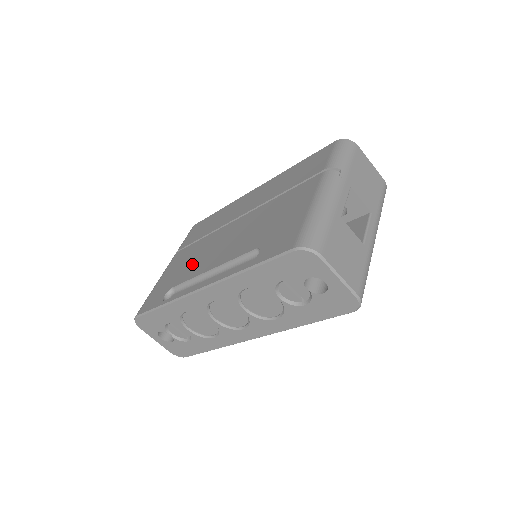
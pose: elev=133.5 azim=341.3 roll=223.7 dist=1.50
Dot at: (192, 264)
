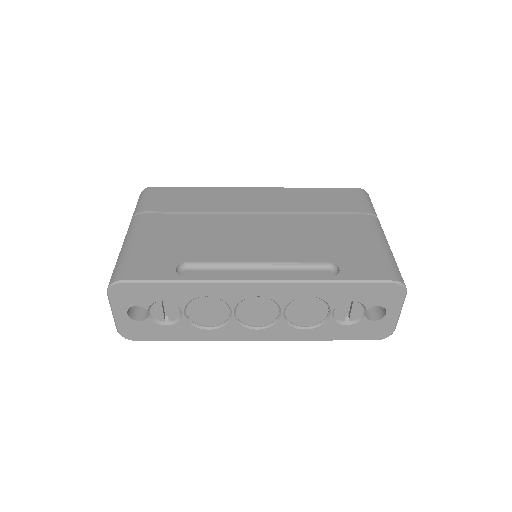
Dot at: (206, 243)
